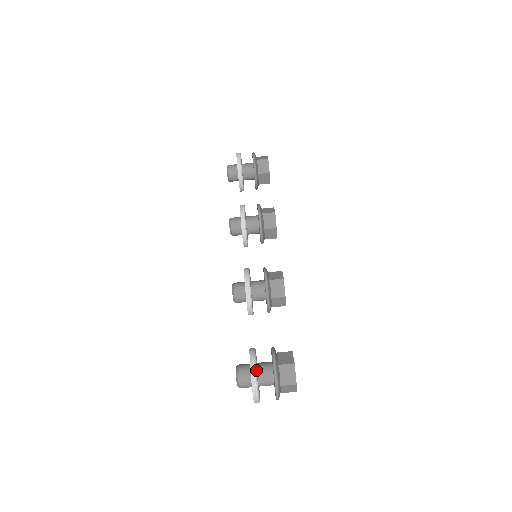
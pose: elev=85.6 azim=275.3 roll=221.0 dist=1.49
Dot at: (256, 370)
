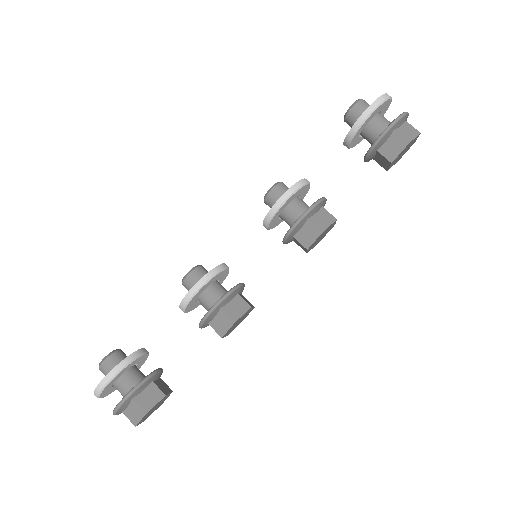
Dot at: (107, 384)
